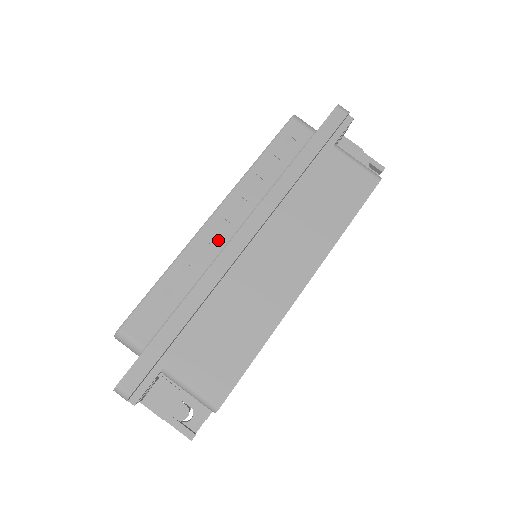
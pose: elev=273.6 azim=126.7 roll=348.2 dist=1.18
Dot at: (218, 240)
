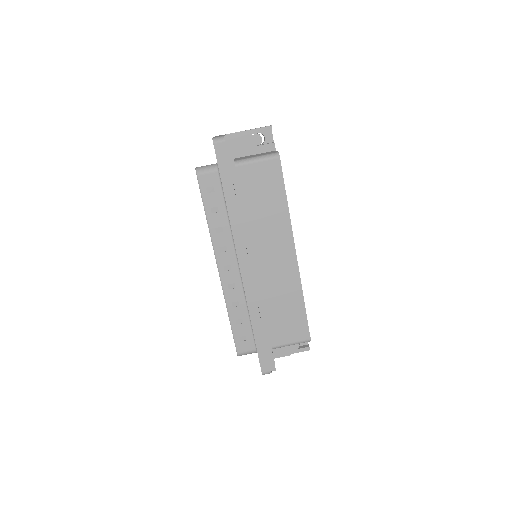
Dot at: (234, 278)
